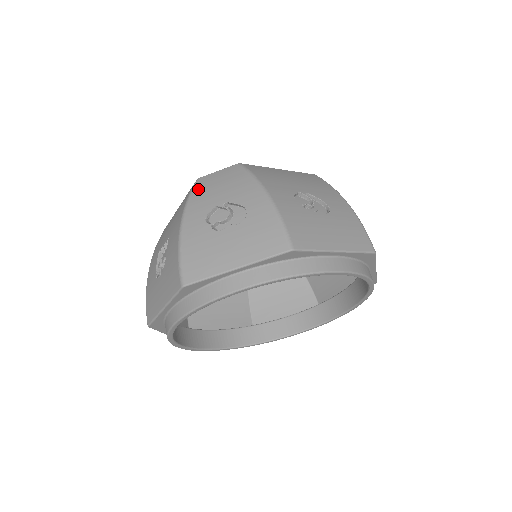
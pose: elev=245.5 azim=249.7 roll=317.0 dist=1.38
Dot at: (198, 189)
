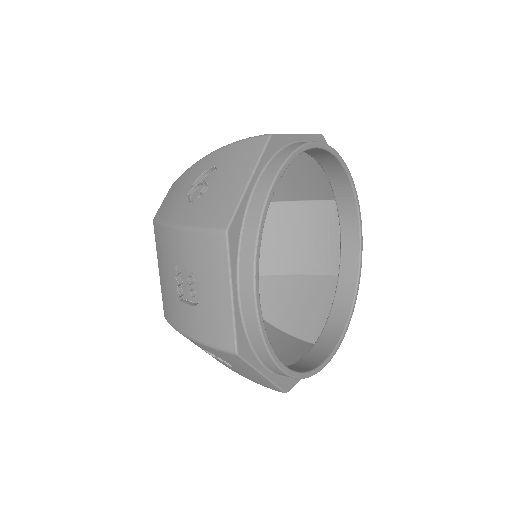
Dot at: (161, 214)
